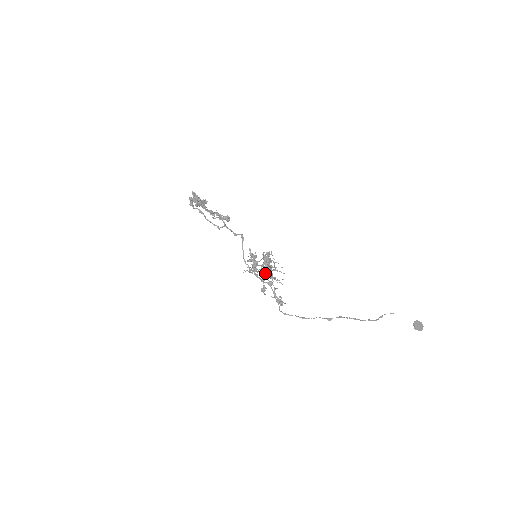
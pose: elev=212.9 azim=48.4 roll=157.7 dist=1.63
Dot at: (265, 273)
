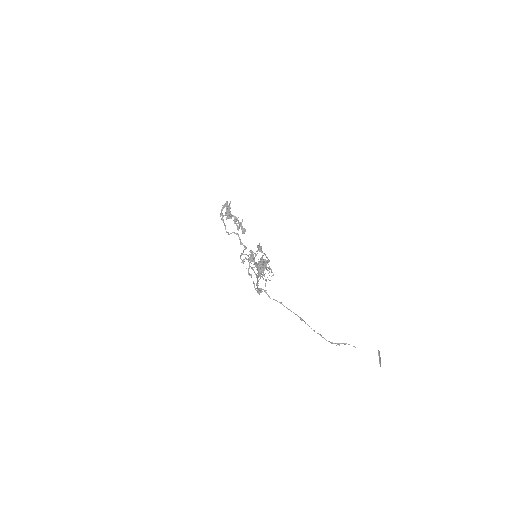
Dot at: occluded
